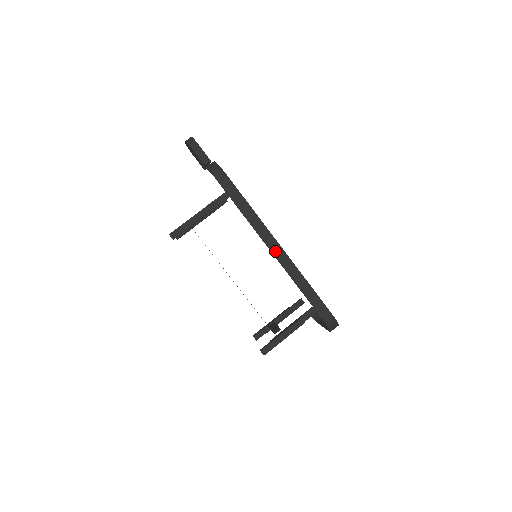
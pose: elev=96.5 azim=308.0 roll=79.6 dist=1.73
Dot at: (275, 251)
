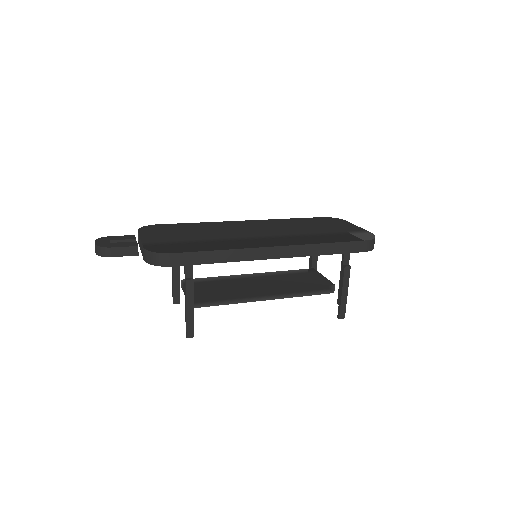
Dot at: (277, 255)
